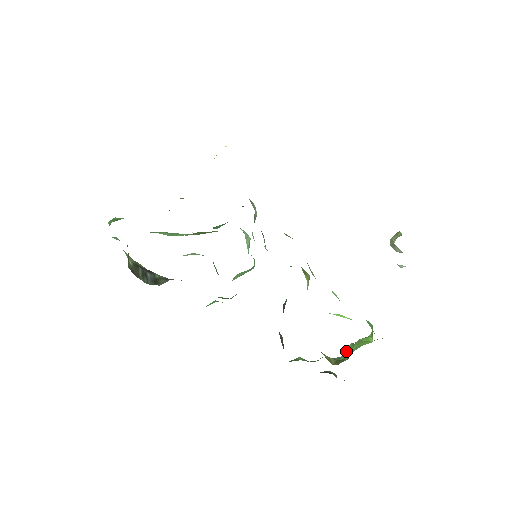
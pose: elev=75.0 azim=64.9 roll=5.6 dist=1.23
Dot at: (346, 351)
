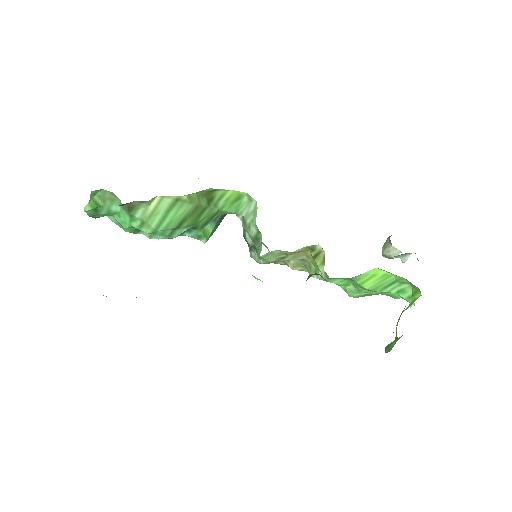
Dot at: (388, 347)
